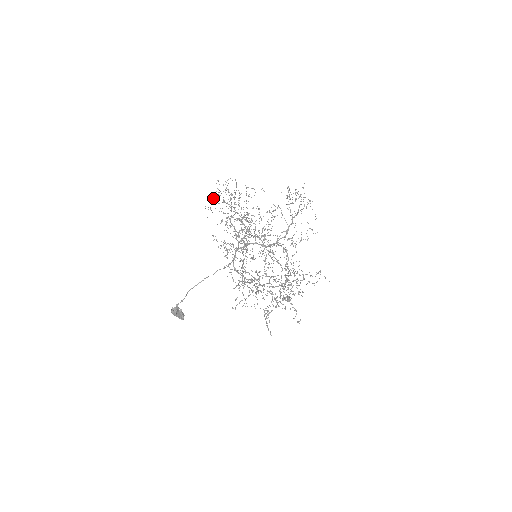
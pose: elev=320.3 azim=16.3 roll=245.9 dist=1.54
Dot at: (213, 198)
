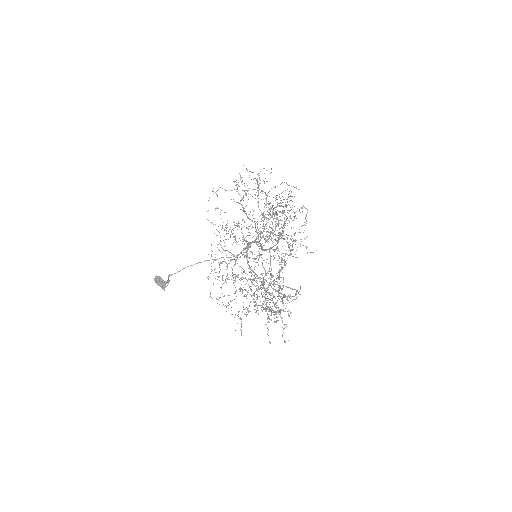
Dot at: occluded
